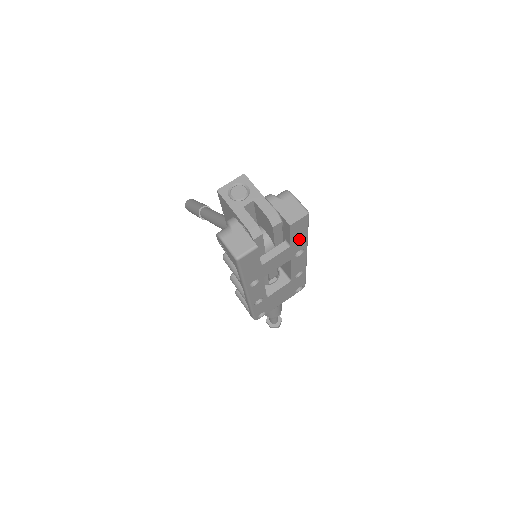
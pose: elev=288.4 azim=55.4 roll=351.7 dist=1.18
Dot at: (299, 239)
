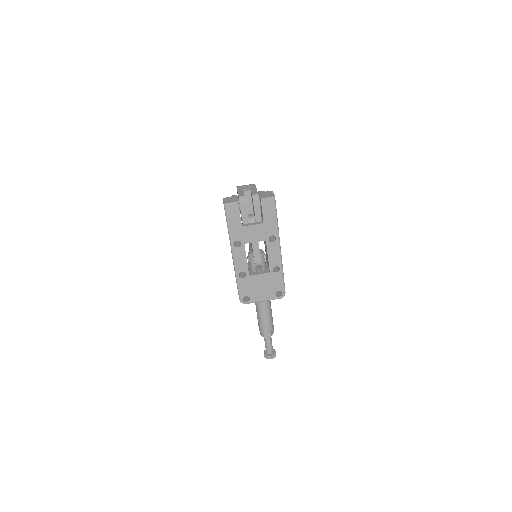
Dot at: (270, 221)
